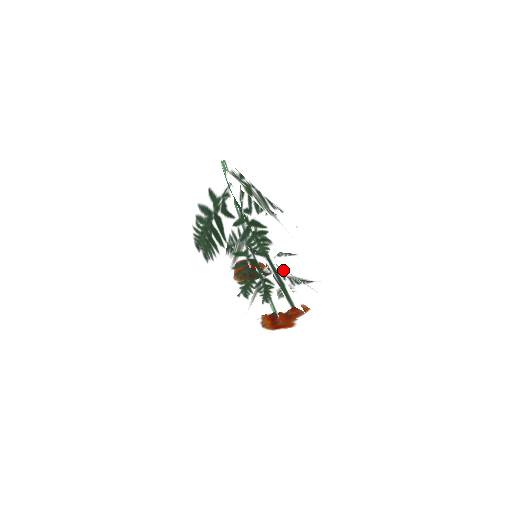
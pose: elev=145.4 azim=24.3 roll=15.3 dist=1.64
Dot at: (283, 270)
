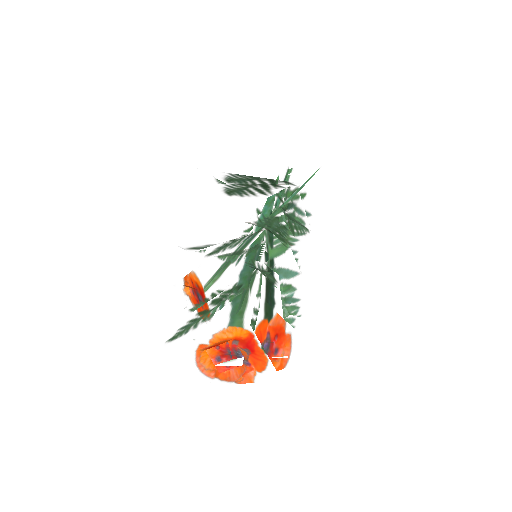
Dot at: (296, 273)
